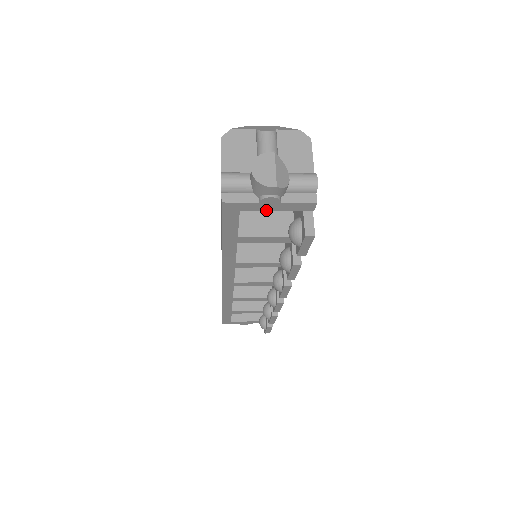
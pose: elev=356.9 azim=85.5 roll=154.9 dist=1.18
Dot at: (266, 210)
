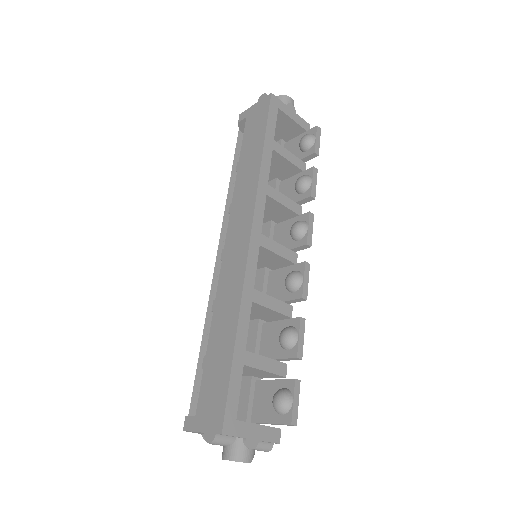
Dot at: (289, 116)
